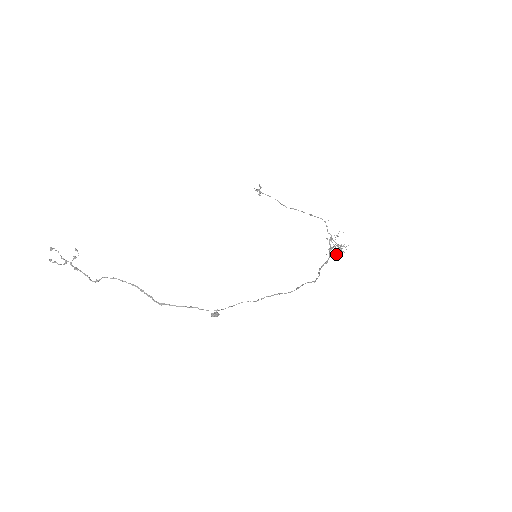
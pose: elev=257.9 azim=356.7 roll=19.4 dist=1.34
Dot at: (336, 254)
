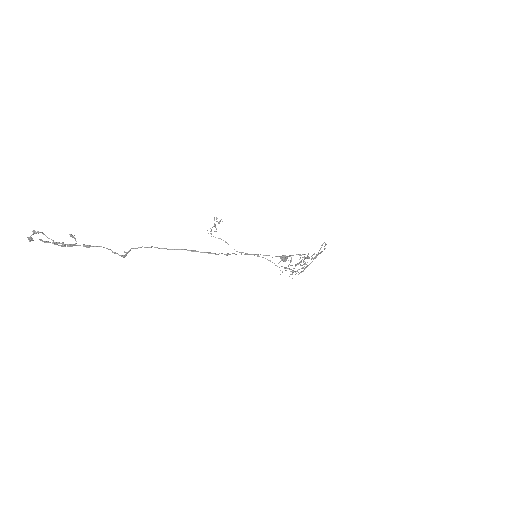
Dot at: (303, 267)
